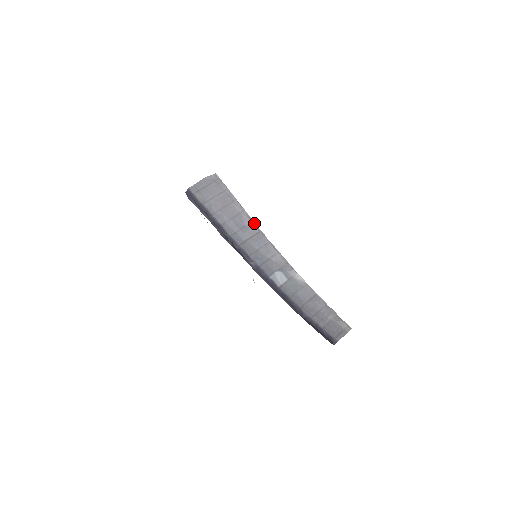
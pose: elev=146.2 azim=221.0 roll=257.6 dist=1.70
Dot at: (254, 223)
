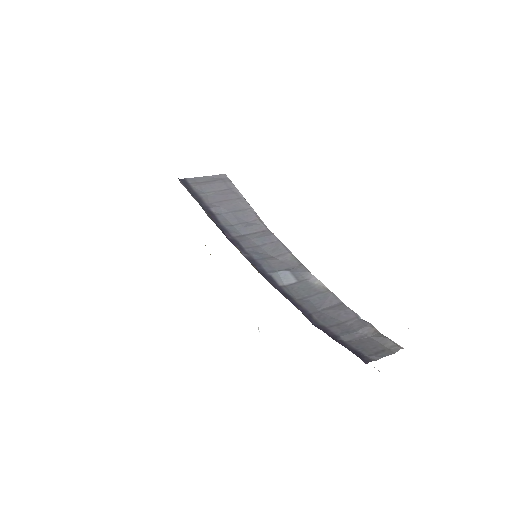
Dot at: (262, 221)
